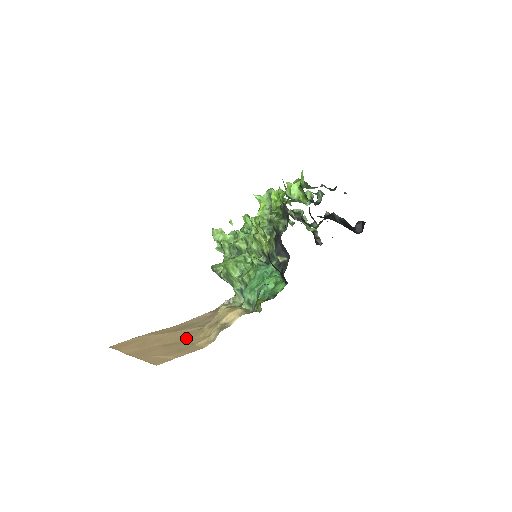
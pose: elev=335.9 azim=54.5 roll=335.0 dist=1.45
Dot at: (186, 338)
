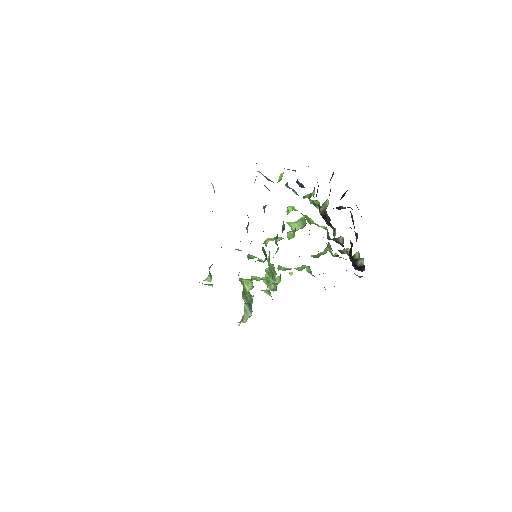
Dot at: occluded
